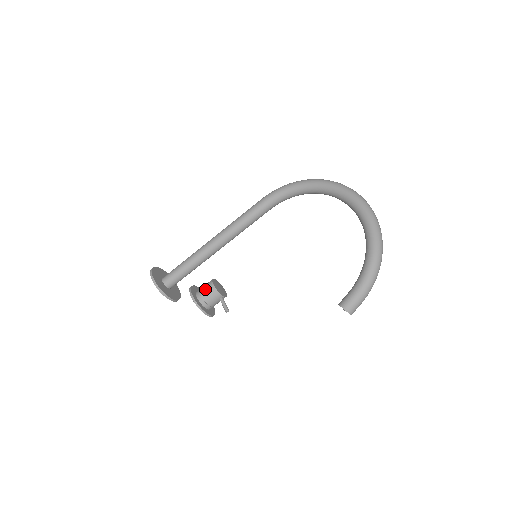
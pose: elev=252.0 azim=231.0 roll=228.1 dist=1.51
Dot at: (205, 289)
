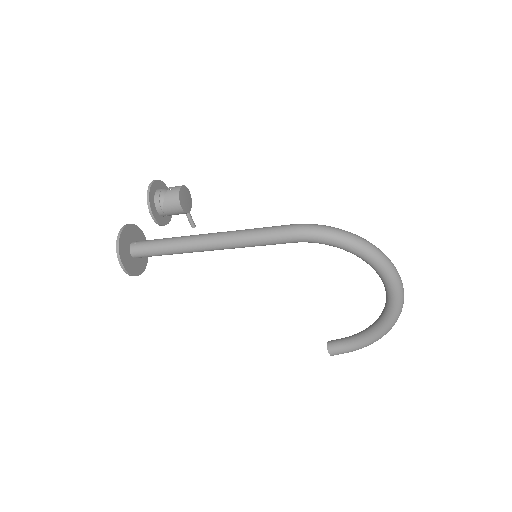
Dot at: (169, 207)
